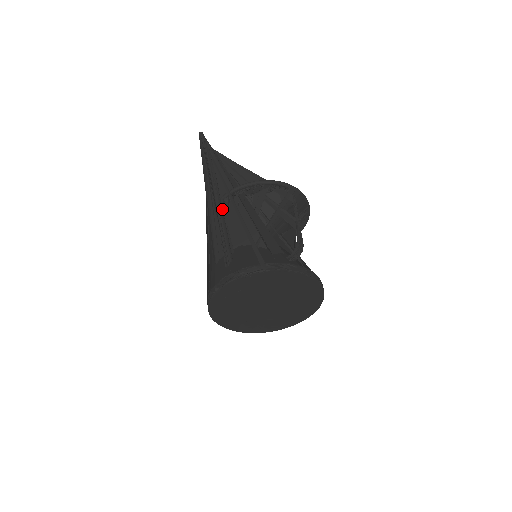
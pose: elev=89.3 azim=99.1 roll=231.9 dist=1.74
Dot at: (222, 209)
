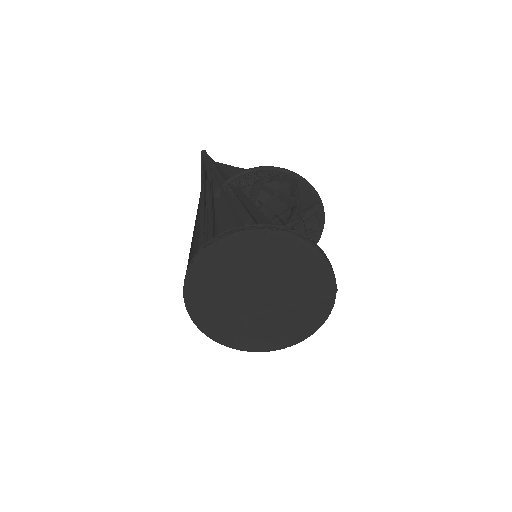
Dot at: (213, 203)
